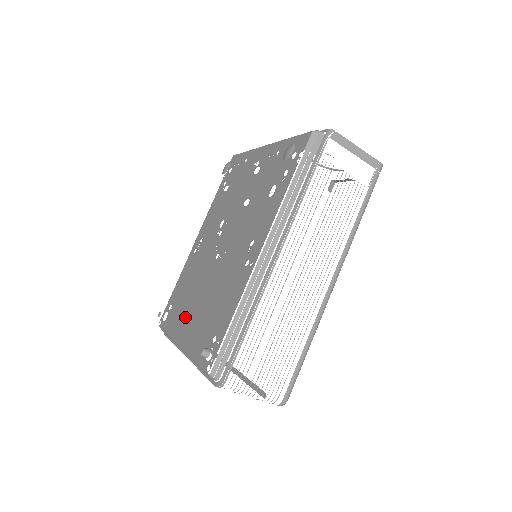
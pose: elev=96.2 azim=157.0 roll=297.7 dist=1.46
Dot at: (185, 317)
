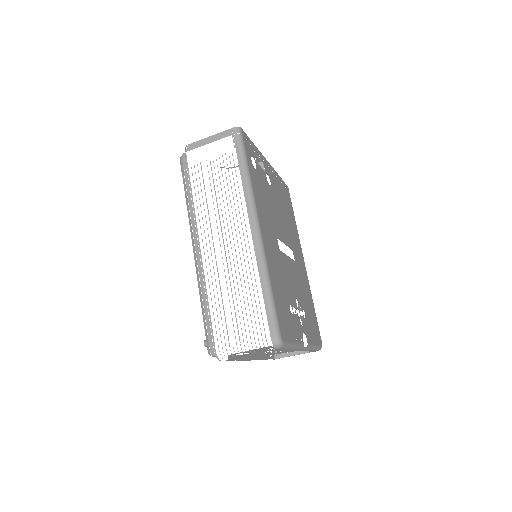
Dot at: occluded
